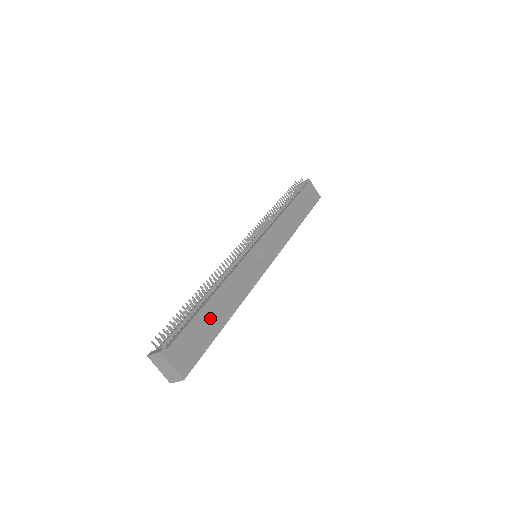
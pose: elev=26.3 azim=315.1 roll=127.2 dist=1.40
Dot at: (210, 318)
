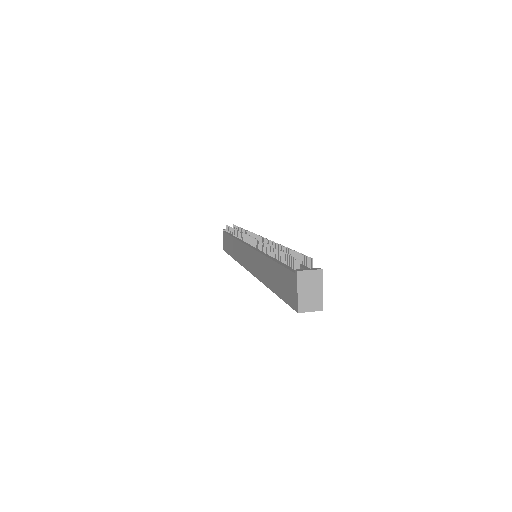
Dot at: occluded
